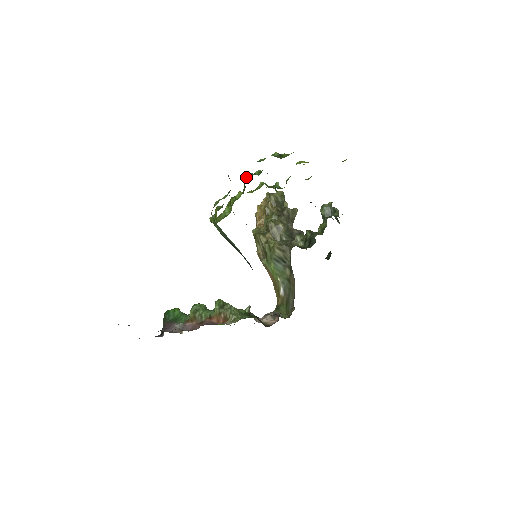
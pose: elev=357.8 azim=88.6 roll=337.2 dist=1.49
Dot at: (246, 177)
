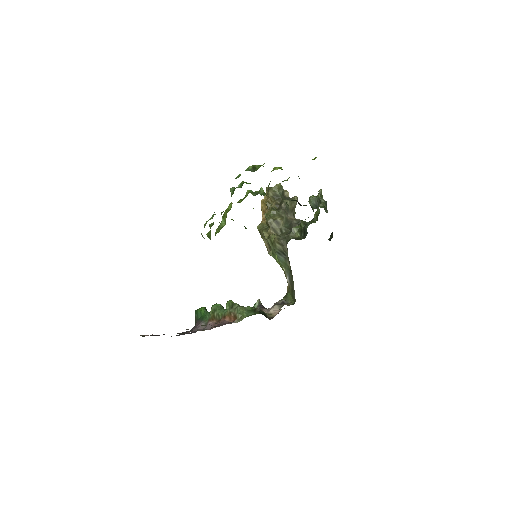
Dot at: occluded
